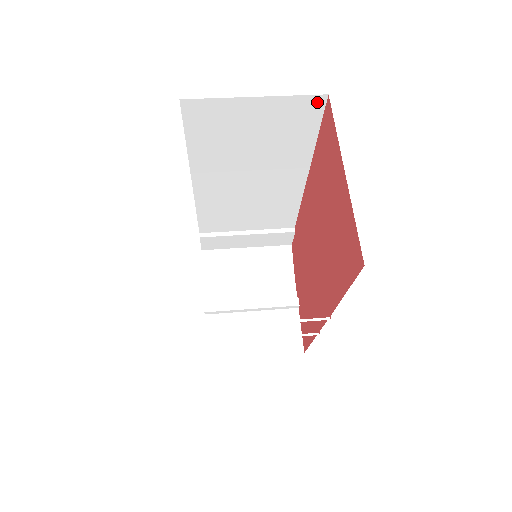
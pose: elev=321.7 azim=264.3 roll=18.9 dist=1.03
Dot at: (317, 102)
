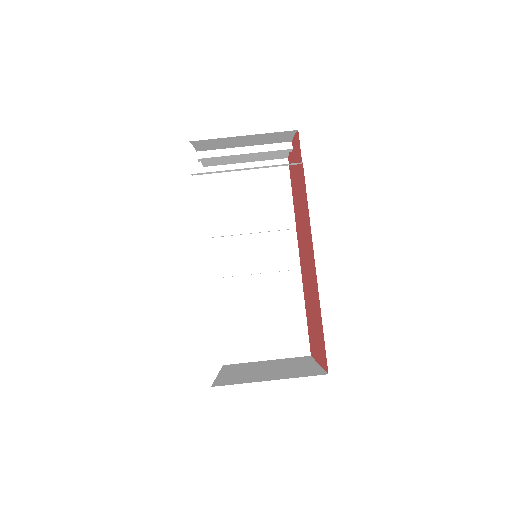
Dot at: occluded
